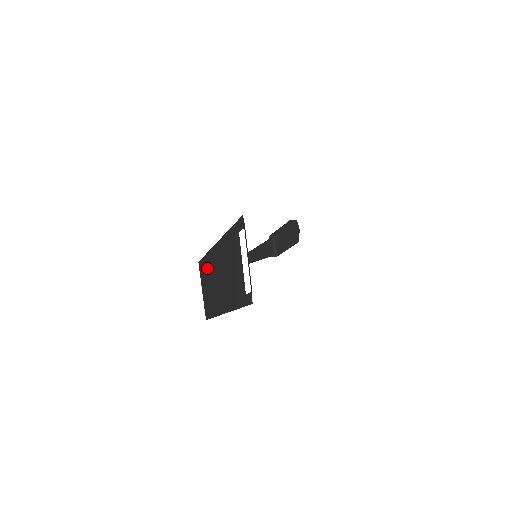
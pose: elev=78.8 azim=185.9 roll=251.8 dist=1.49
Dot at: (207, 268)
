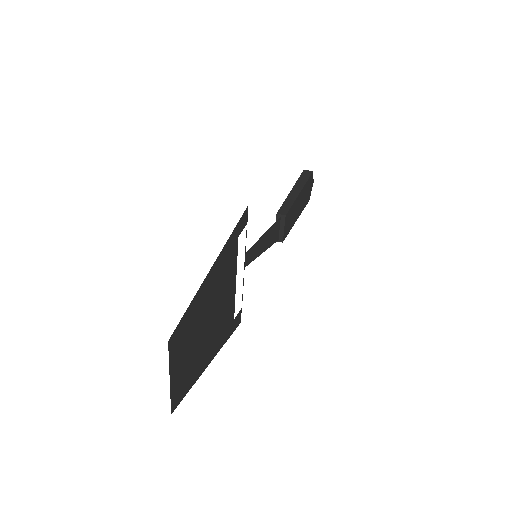
Dot at: (182, 336)
